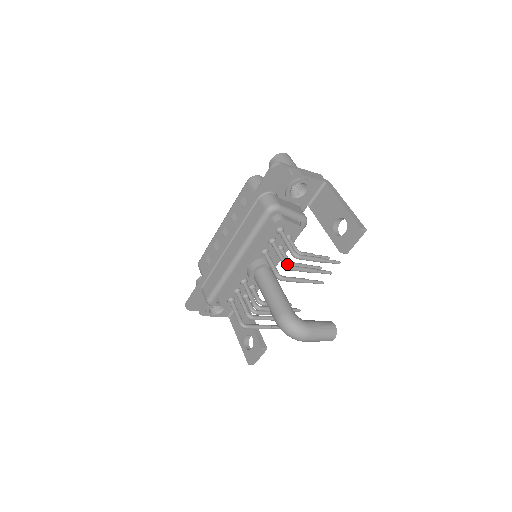
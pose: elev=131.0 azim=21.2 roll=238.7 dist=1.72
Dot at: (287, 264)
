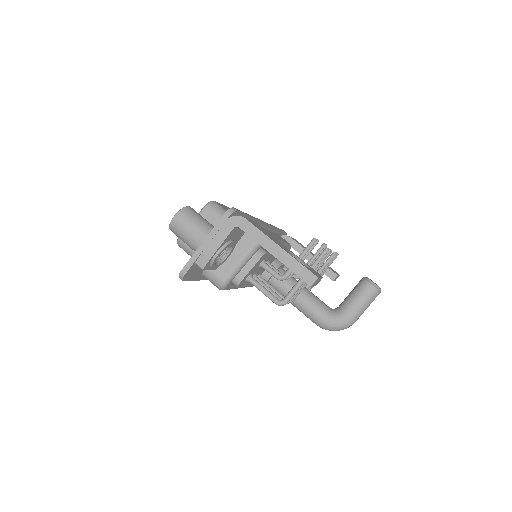
Dot at: occluded
